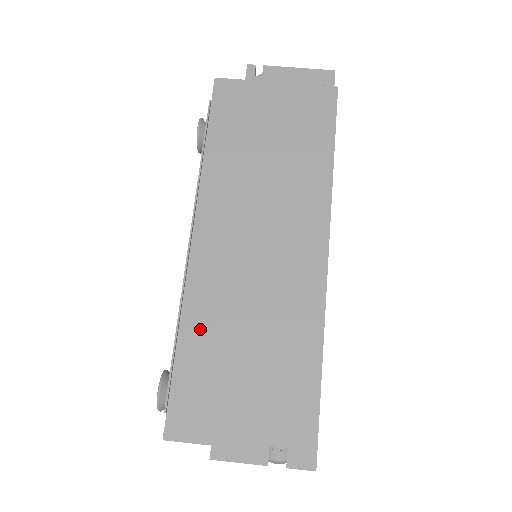
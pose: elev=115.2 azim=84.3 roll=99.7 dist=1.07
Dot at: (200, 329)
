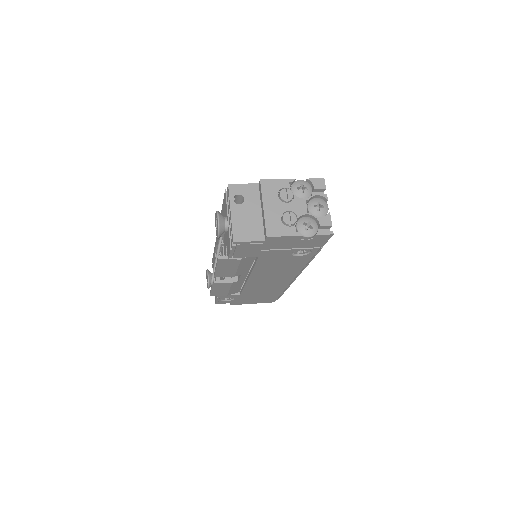
Dot at: occluded
